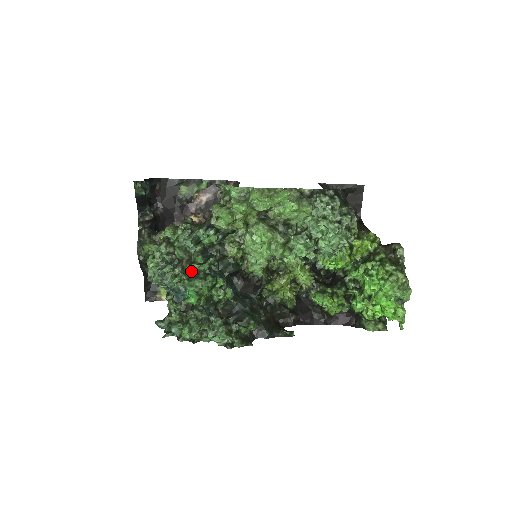
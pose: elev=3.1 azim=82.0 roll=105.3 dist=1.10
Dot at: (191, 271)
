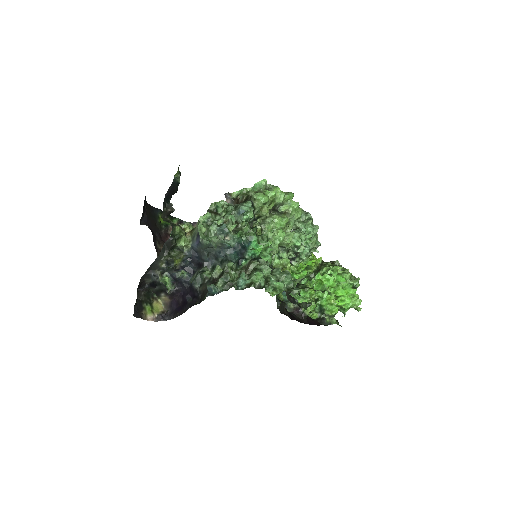
Dot at: occluded
